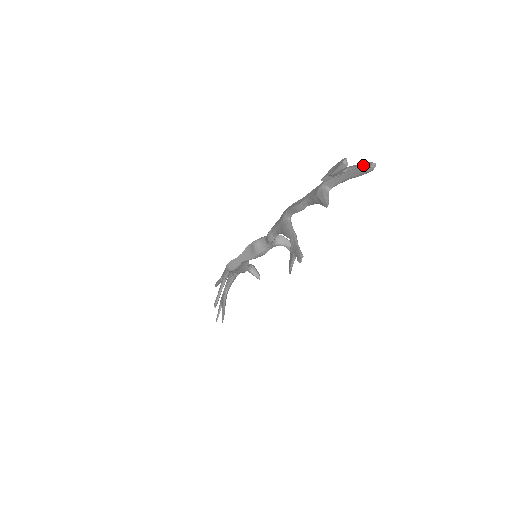
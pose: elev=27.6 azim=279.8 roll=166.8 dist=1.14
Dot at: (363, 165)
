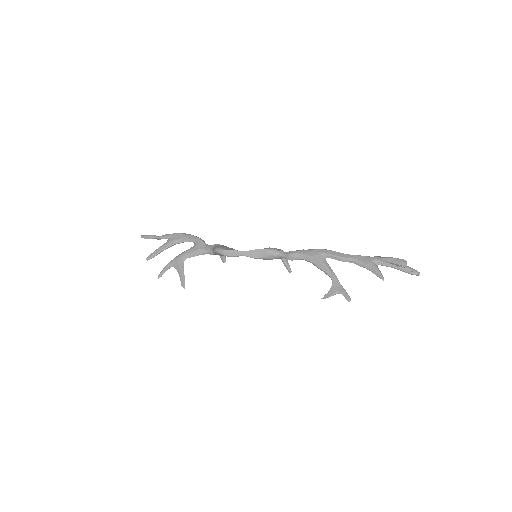
Dot at: (414, 270)
